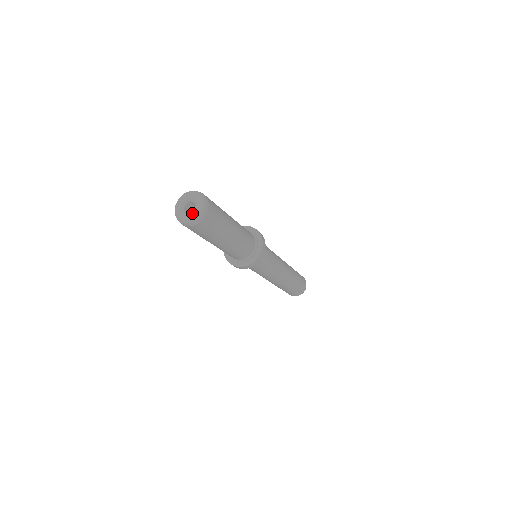
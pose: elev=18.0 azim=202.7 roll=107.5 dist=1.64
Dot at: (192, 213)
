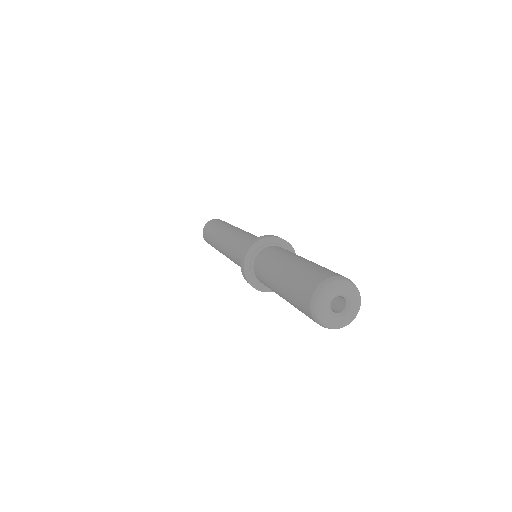
Dot at: (348, 316)
